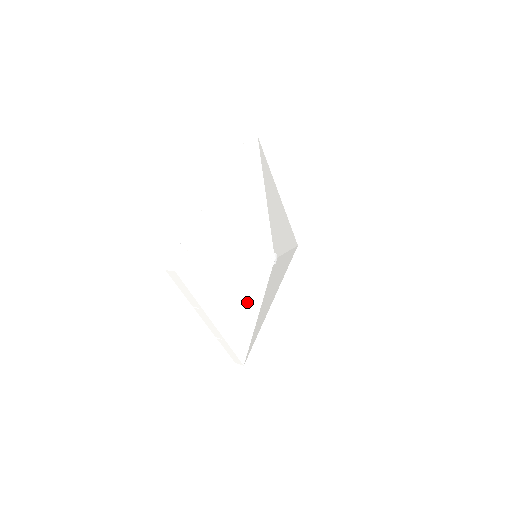
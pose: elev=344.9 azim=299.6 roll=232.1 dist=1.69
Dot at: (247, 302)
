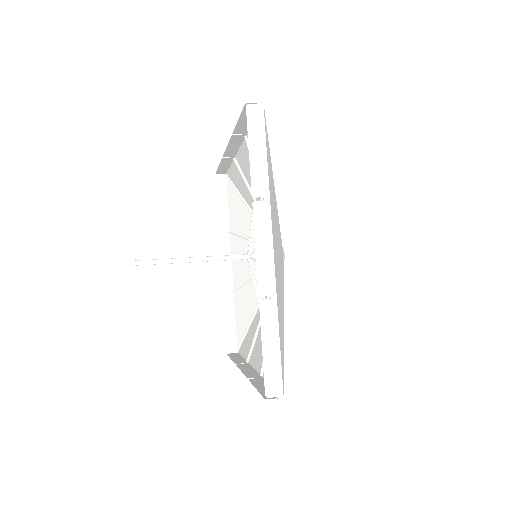
Dot at: occluded
